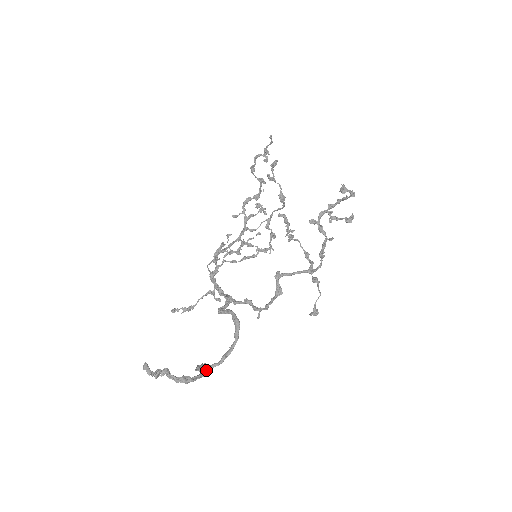
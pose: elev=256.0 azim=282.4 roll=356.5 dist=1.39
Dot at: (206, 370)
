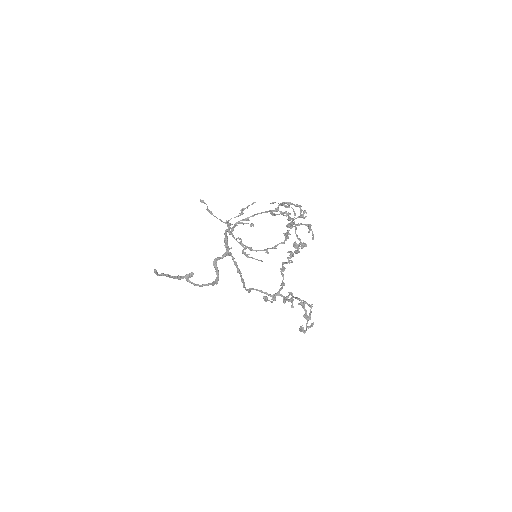
Dot at: occluded
